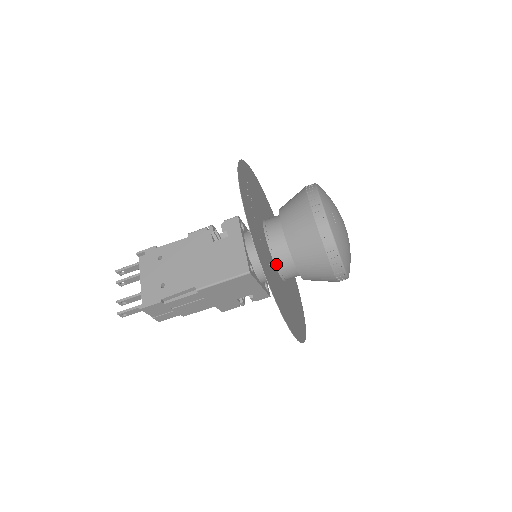
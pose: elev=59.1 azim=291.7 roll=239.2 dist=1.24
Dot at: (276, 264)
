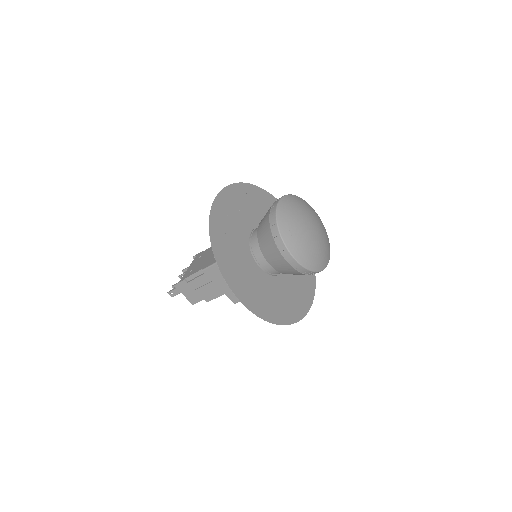
Dot at: (252, 252)
